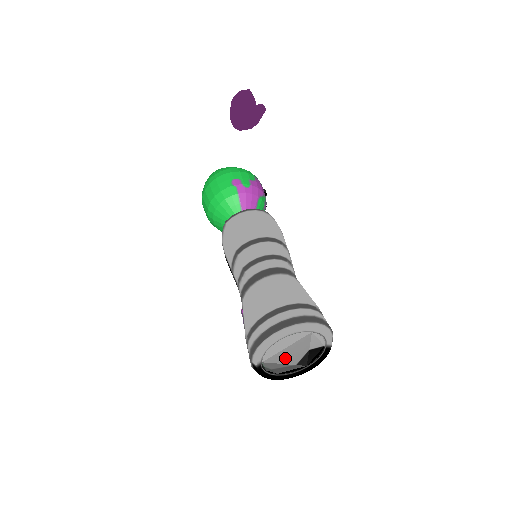
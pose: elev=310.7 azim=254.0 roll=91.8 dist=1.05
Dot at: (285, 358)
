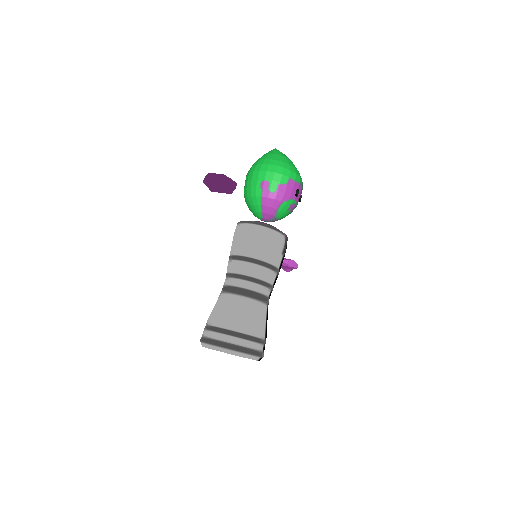
Dot at: occluded
